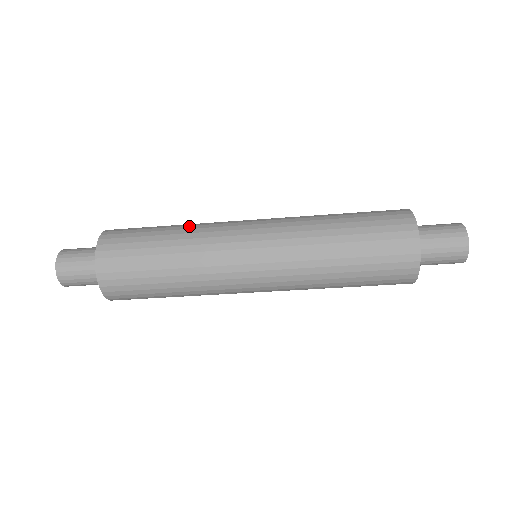
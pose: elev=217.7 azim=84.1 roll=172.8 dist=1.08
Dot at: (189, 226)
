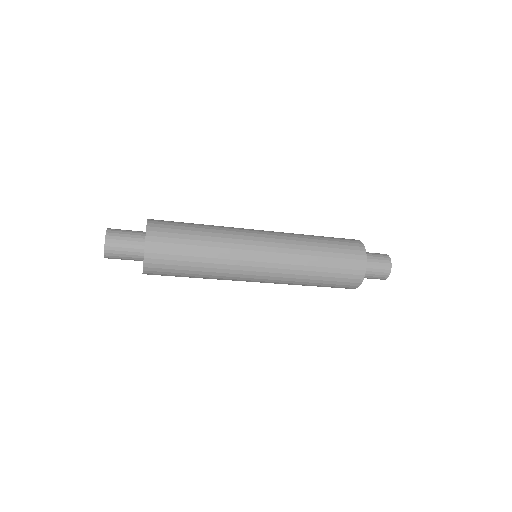
Dot at: (215, 227)
